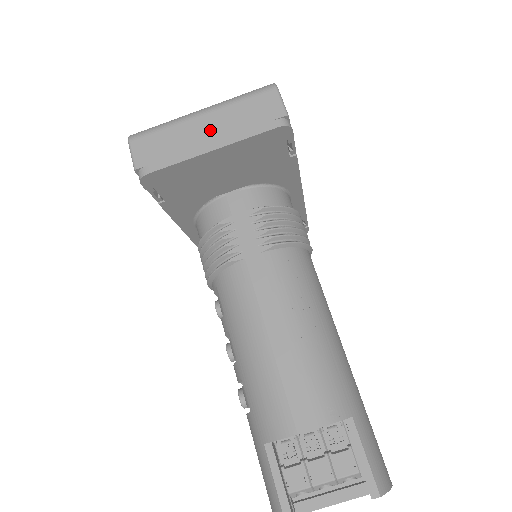
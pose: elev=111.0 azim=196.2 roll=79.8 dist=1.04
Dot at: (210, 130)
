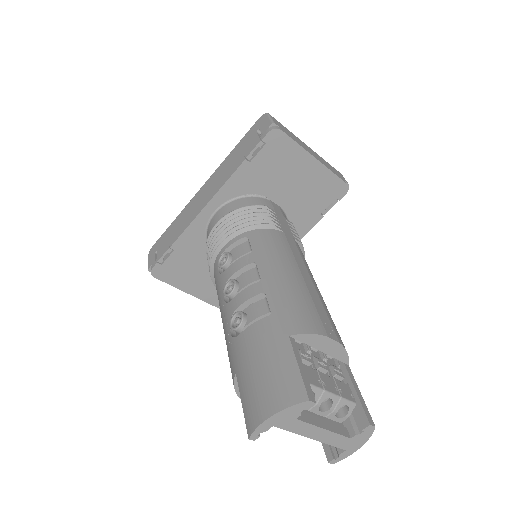
Dot at: (313, 153)
